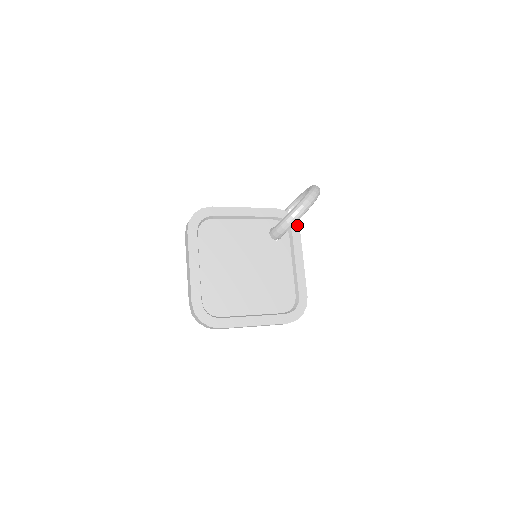
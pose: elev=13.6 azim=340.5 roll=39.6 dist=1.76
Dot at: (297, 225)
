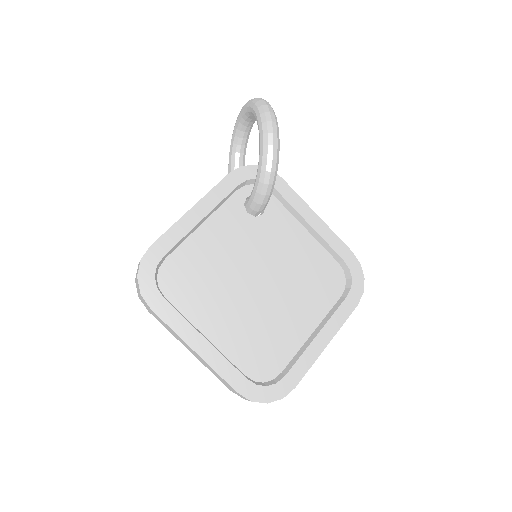
Dot at: occluded
